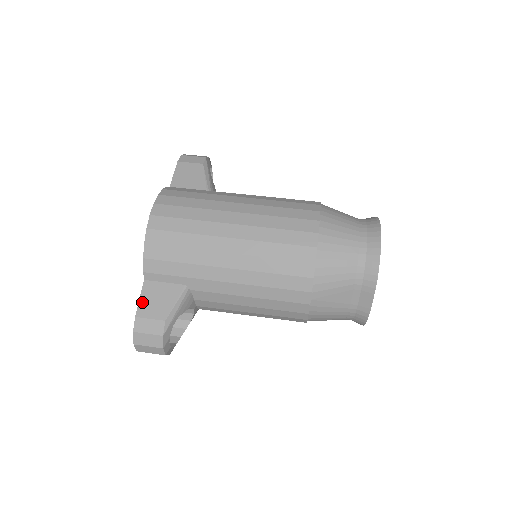
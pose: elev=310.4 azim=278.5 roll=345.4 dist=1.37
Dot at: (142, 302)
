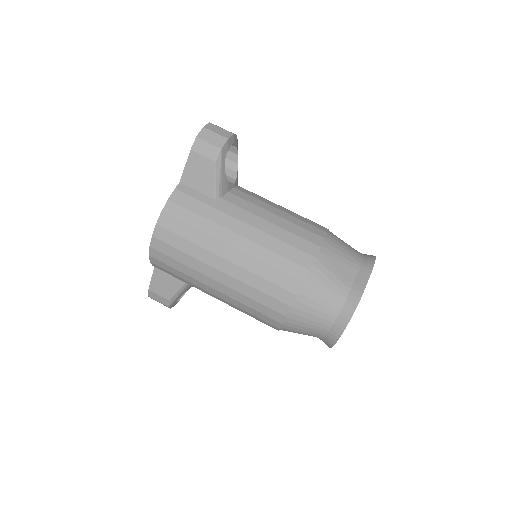
Dot at: (153, 282)
